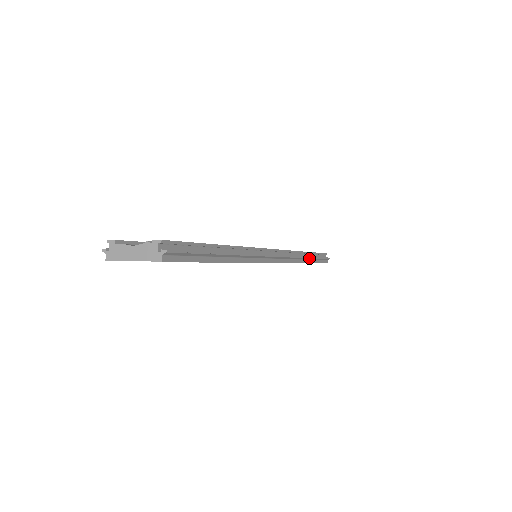
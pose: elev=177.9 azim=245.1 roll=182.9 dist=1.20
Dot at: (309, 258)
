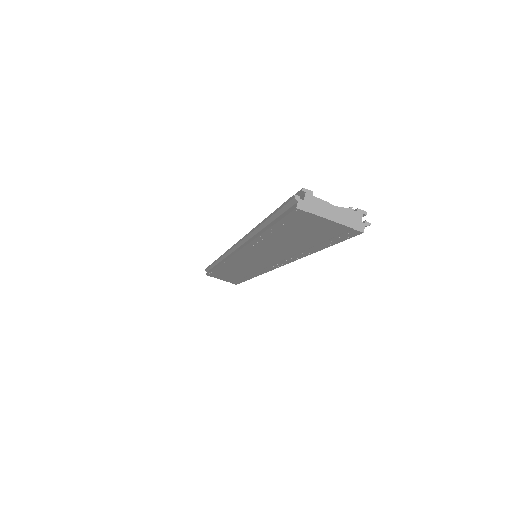
Dot at: occluded
